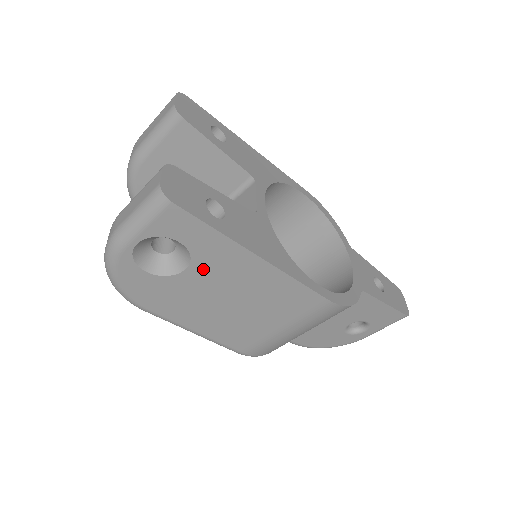
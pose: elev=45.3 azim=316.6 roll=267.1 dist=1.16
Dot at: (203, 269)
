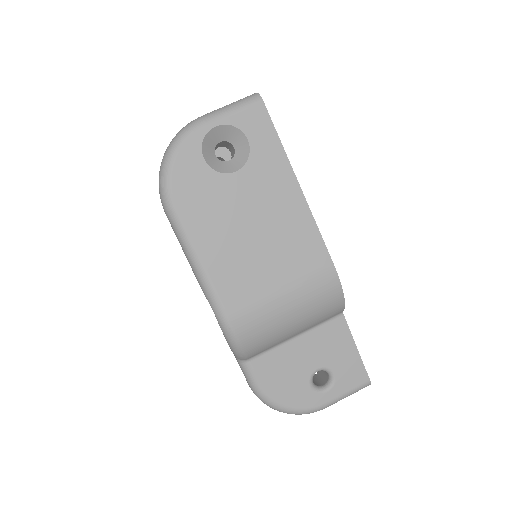
Dot at: (250, 177)
